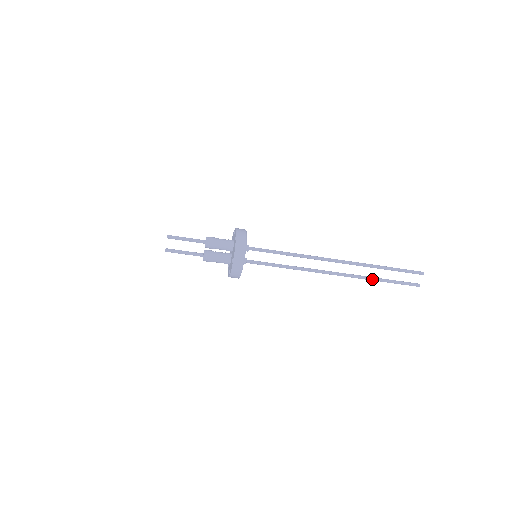
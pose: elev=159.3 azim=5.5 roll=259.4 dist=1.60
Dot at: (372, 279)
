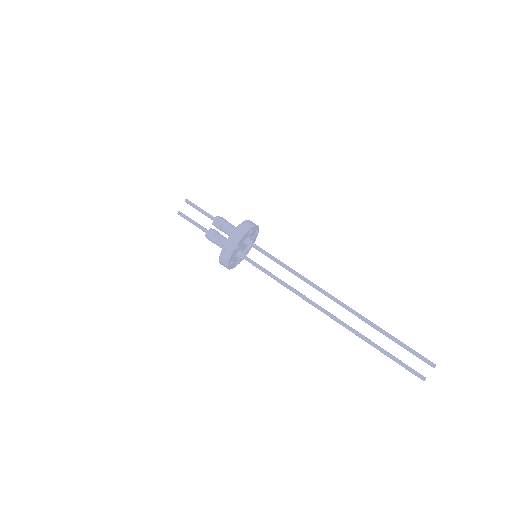
Dot at: (369, 342)
